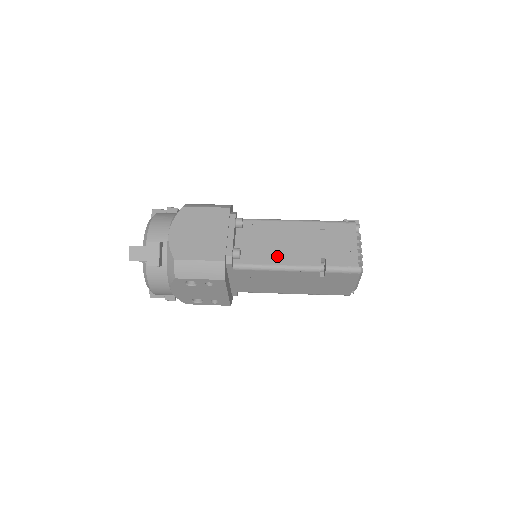
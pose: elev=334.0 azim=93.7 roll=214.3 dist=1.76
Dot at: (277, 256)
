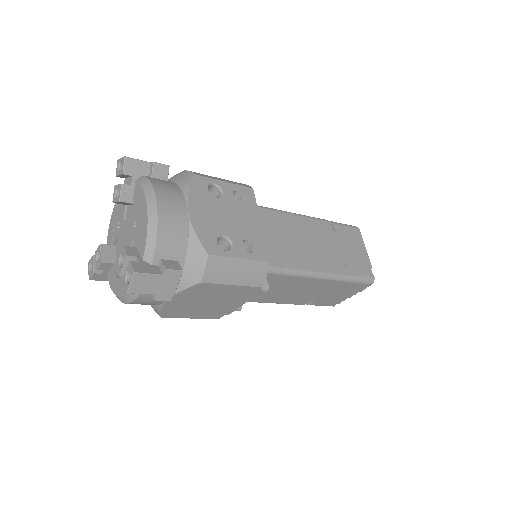
Dot at: occluded
